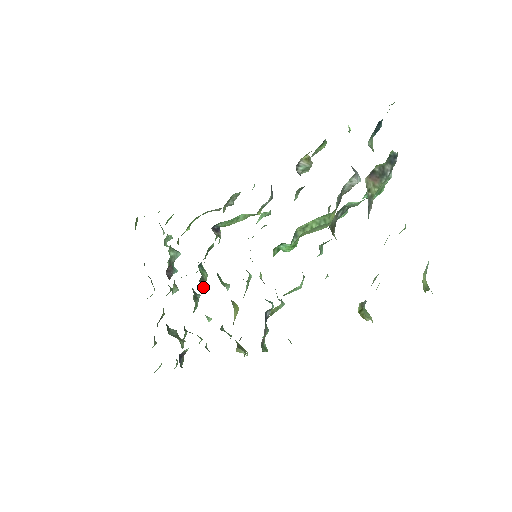
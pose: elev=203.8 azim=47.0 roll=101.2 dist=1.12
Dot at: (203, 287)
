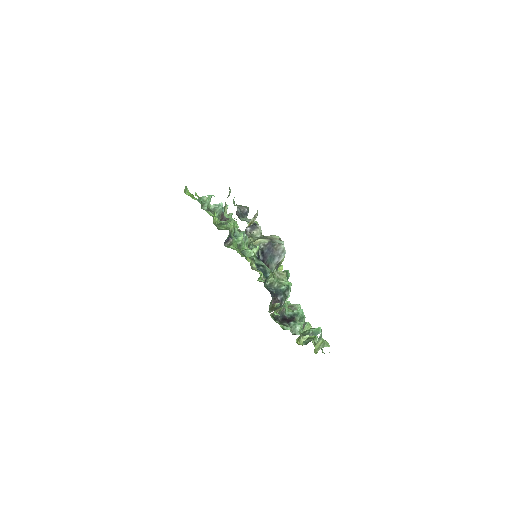
Dot at: (242, 249)
